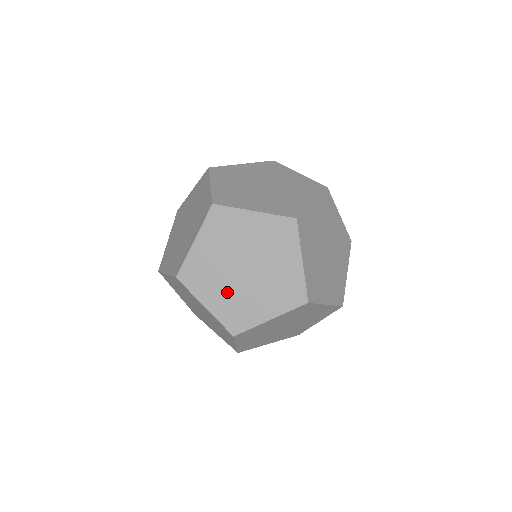
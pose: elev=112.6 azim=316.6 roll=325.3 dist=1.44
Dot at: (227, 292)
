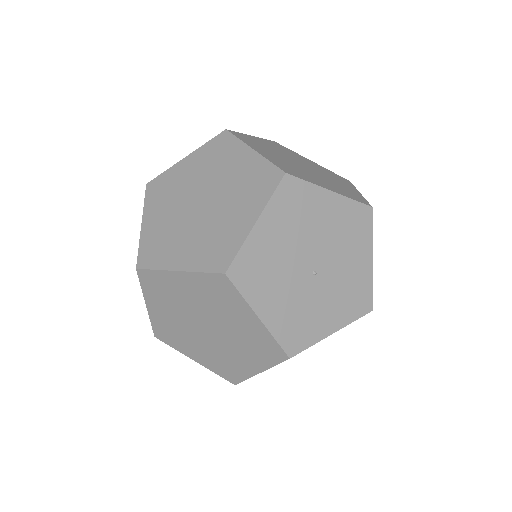
Dot at: (169, 219)
